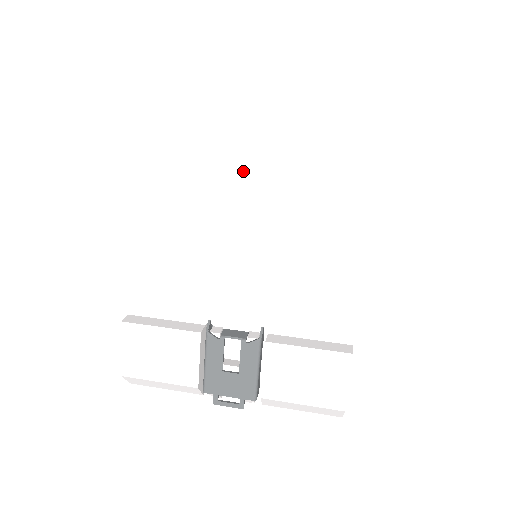
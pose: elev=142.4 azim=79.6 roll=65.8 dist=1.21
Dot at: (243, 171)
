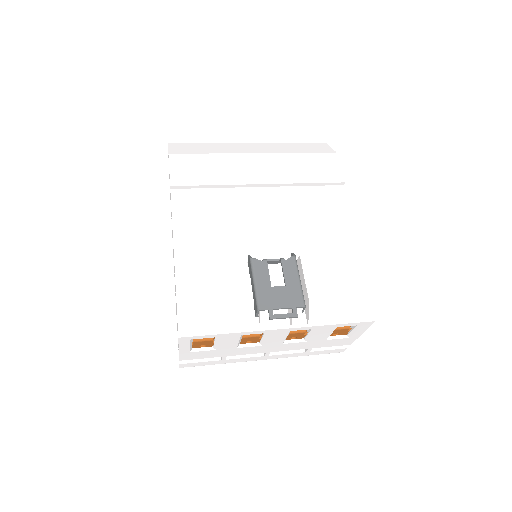
Dot at: (255, 154)
